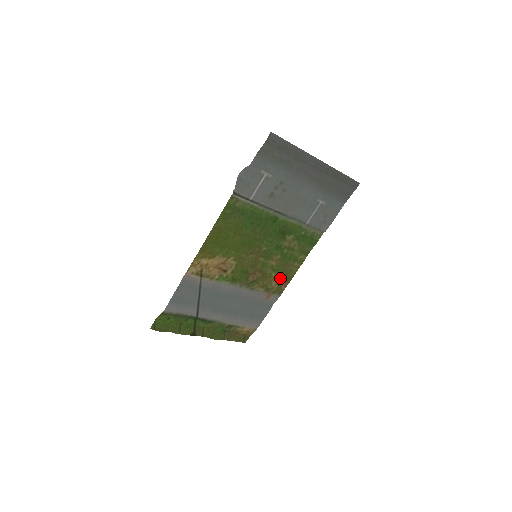
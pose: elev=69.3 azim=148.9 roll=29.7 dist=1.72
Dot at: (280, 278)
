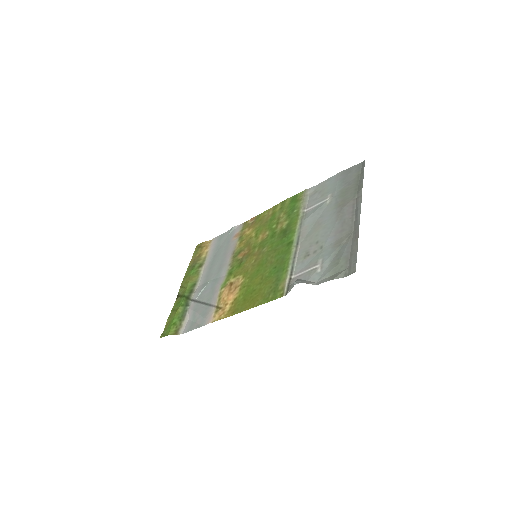
Dot at: (254, 226)
